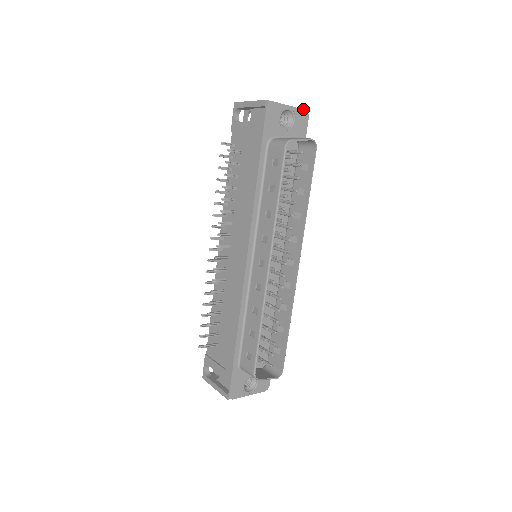
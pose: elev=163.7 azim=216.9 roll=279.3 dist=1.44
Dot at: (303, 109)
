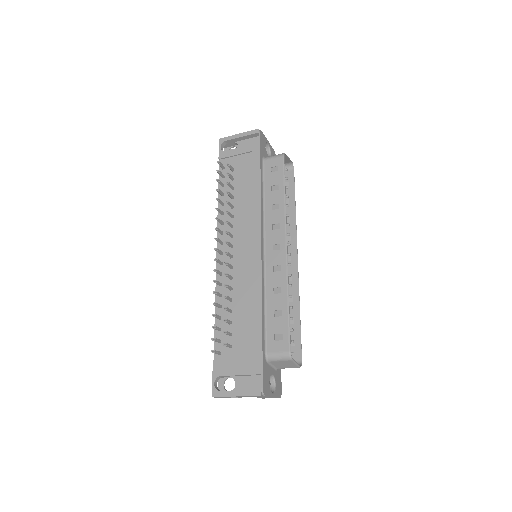
Dot at: (273, 149)
